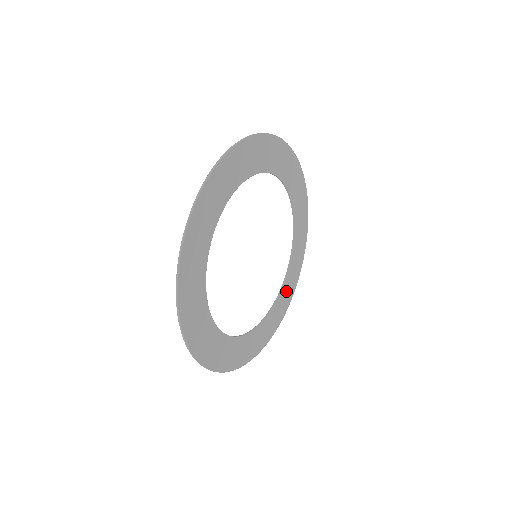
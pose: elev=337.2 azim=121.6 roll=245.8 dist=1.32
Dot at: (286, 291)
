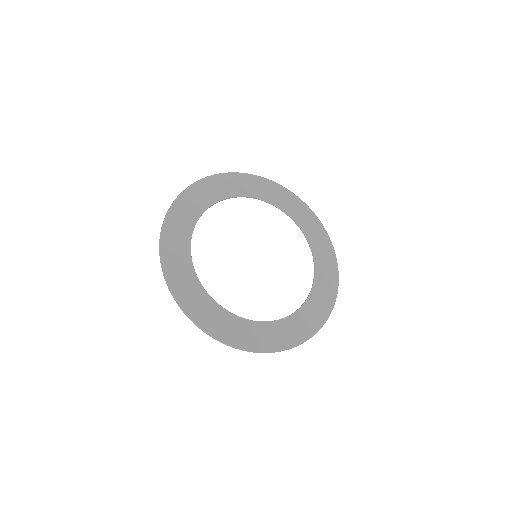
Dot at: (250, 331)
